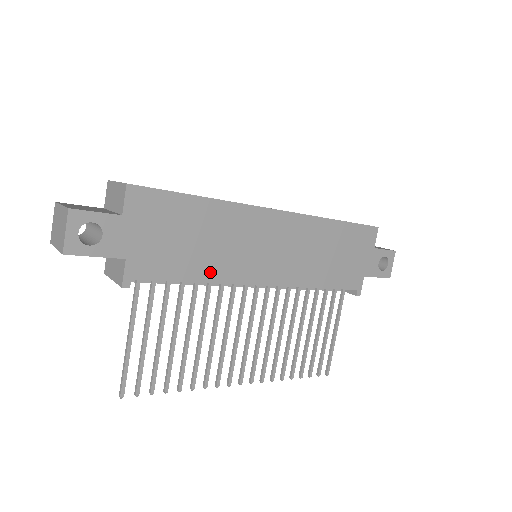
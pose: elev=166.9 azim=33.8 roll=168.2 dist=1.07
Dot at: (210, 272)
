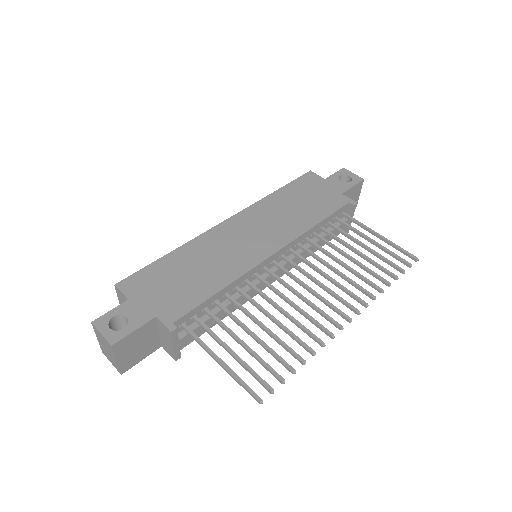
Dot at: (223, 278)
